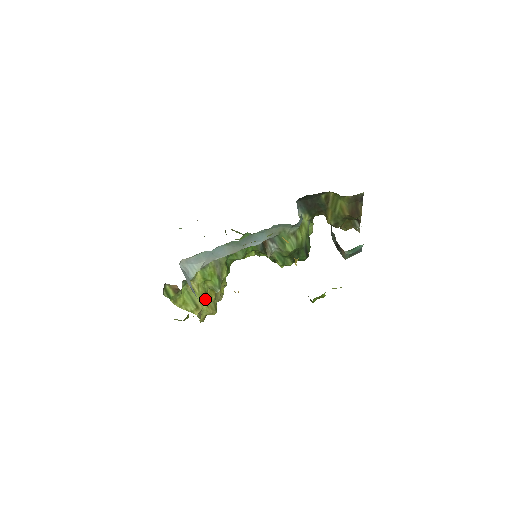
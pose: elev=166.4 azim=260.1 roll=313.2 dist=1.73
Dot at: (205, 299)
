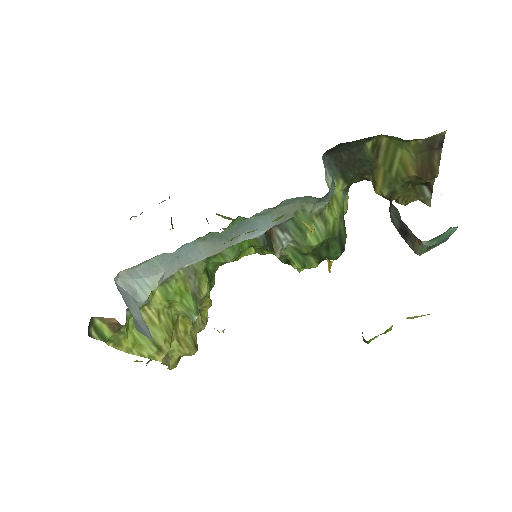
Dot at: (174, 333)
